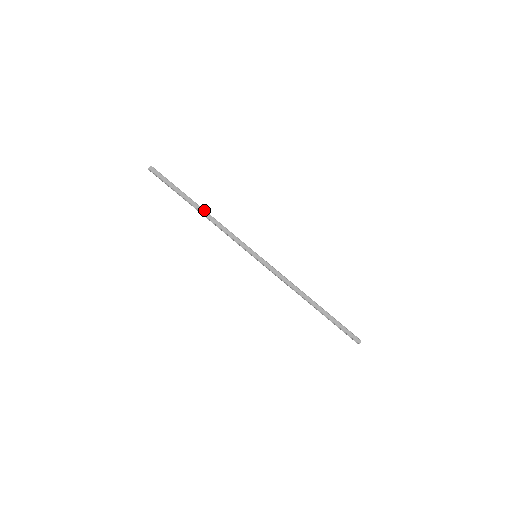
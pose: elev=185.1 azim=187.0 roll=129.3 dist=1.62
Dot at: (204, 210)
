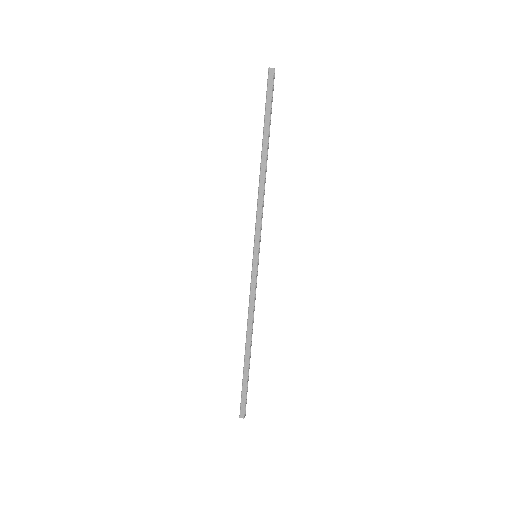
Dot at: (266, 165)
